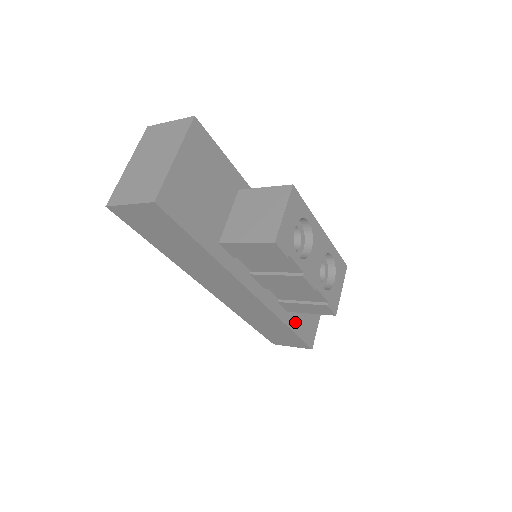
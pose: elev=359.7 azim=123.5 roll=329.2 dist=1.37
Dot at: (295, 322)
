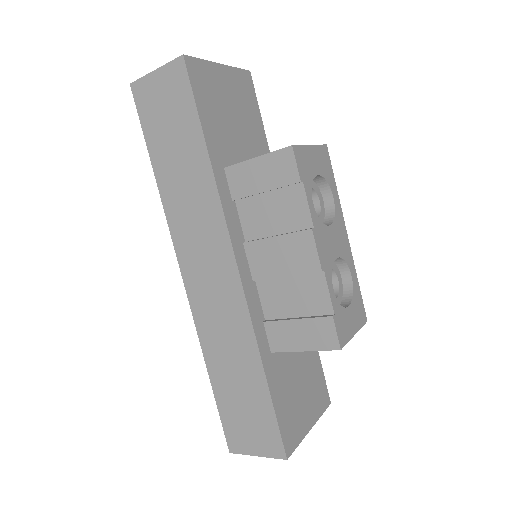
Dot at: (276, 382)
